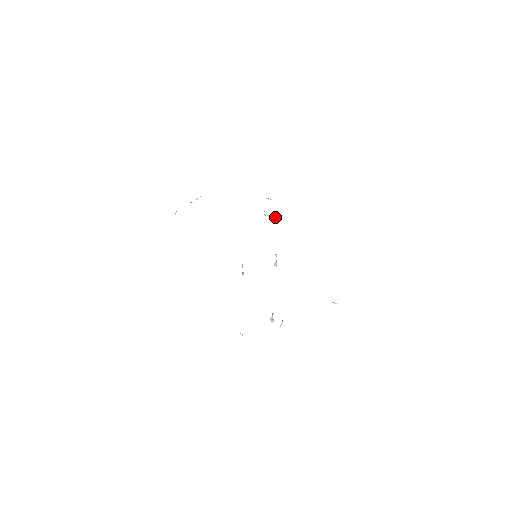
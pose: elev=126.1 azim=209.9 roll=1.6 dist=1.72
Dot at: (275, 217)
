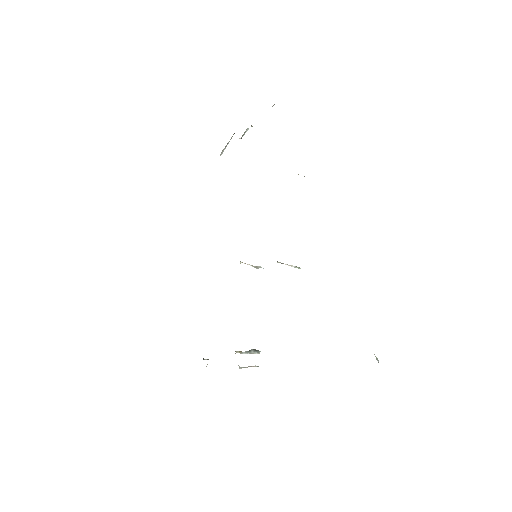
Dot at: occluded
